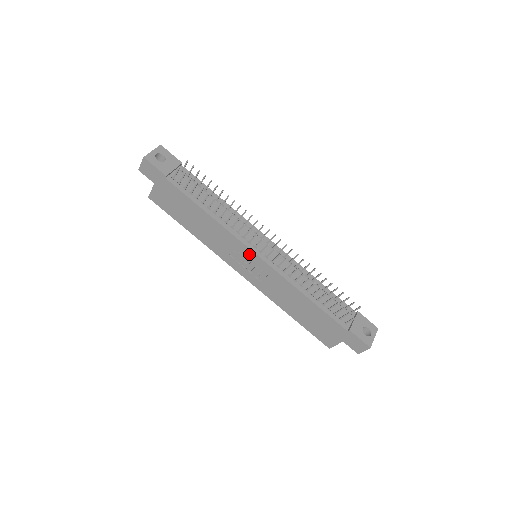
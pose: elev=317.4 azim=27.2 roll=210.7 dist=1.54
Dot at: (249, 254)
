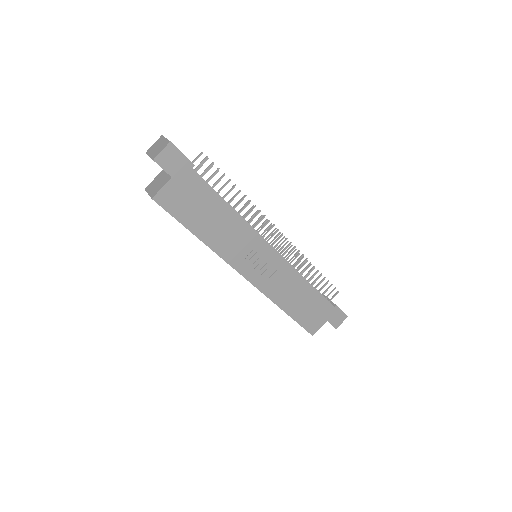
Dot at: (265, 249)
